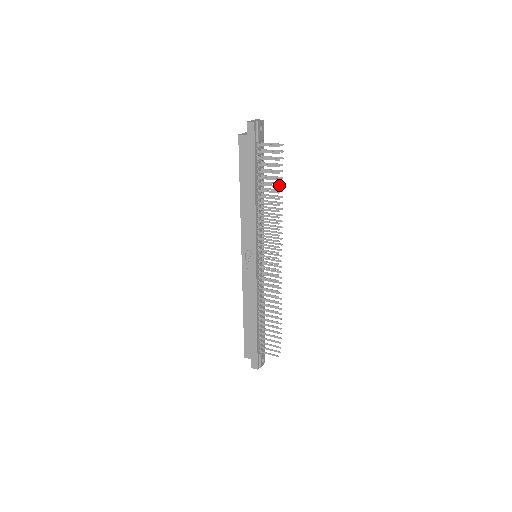
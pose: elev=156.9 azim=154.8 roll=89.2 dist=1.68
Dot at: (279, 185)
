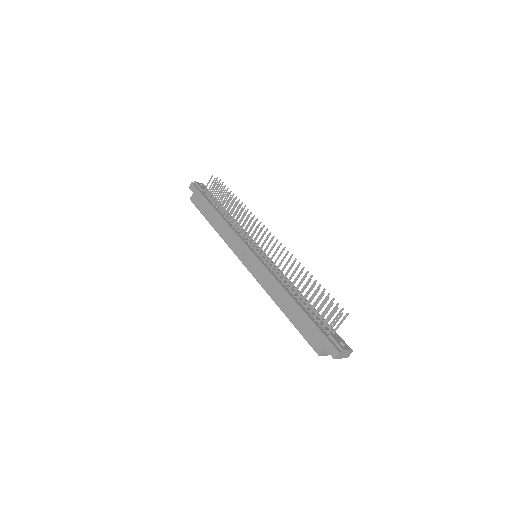
Dot at: (228, 192)
